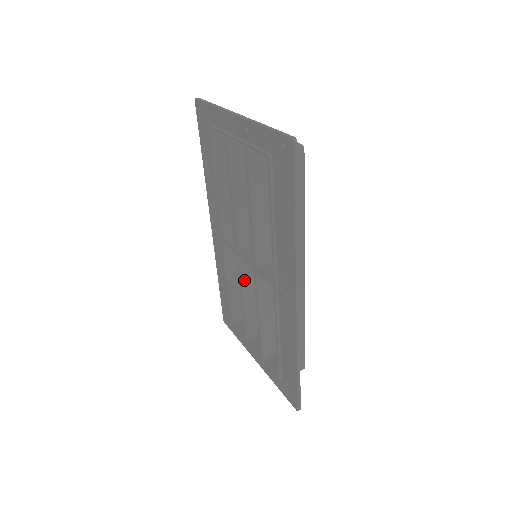
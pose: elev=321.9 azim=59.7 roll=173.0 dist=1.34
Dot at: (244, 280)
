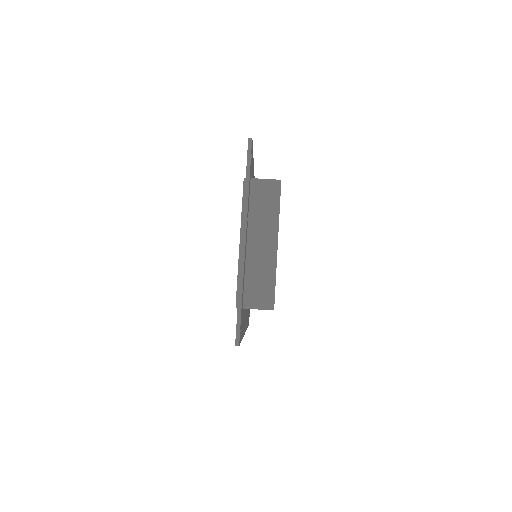
Dot at: occluded
